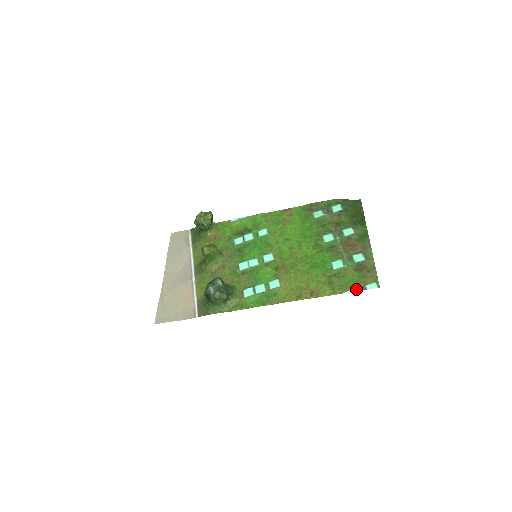
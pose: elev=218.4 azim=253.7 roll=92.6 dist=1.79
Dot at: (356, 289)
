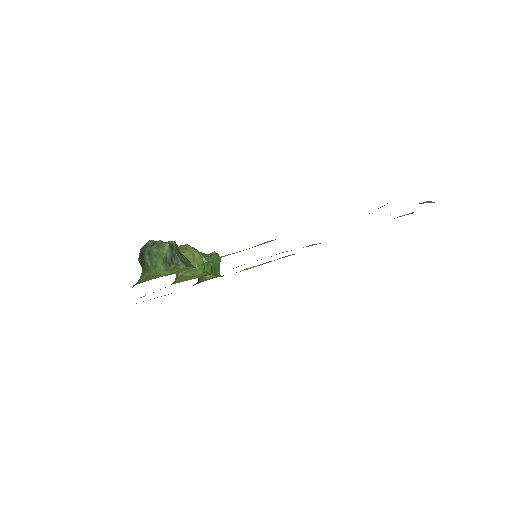
Dot at: occluded
